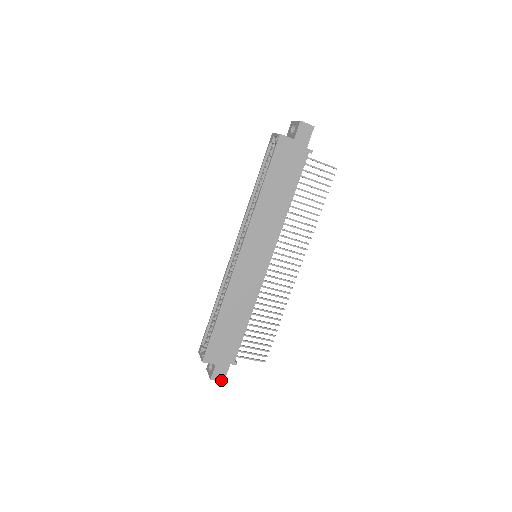
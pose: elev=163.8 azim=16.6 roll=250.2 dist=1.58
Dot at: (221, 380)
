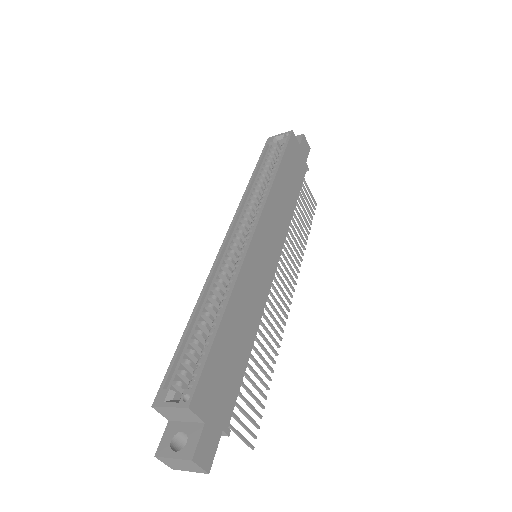
Dot at: (206, 467)
